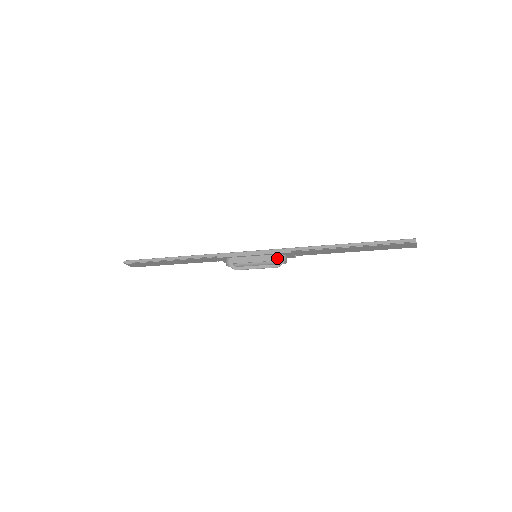
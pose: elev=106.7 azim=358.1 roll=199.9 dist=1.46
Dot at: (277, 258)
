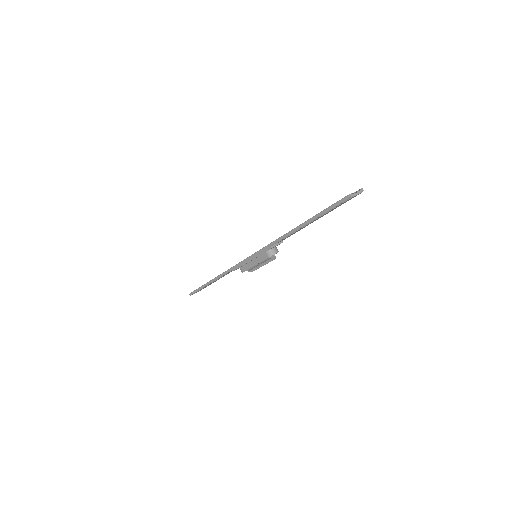
Dot at: (267, 256)
